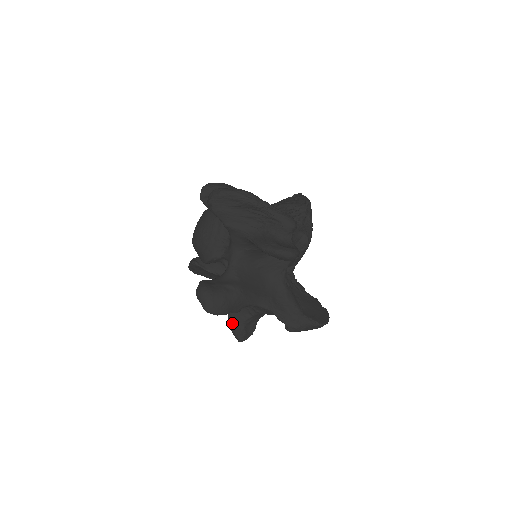
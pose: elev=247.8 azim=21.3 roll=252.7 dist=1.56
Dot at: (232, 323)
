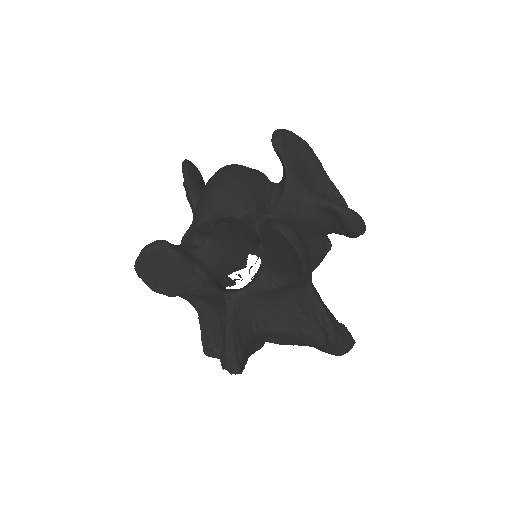
Dot at: (232, 336)
